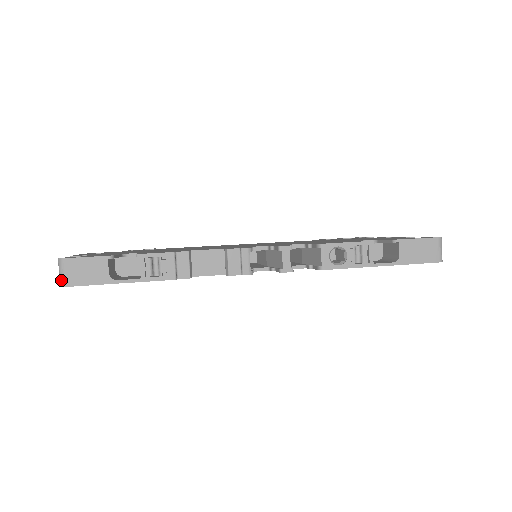
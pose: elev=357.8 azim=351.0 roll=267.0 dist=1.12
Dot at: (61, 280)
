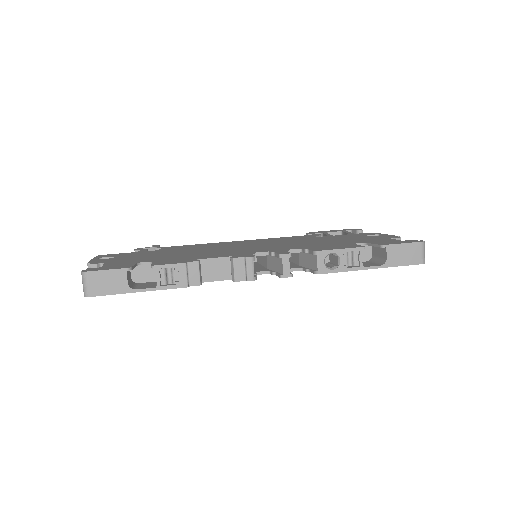
Dot at: (85, 291)
